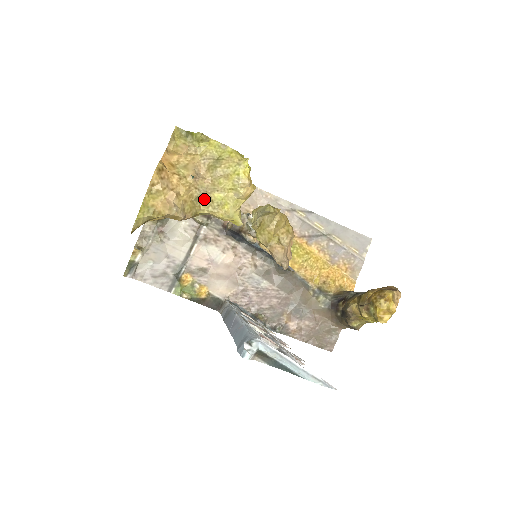
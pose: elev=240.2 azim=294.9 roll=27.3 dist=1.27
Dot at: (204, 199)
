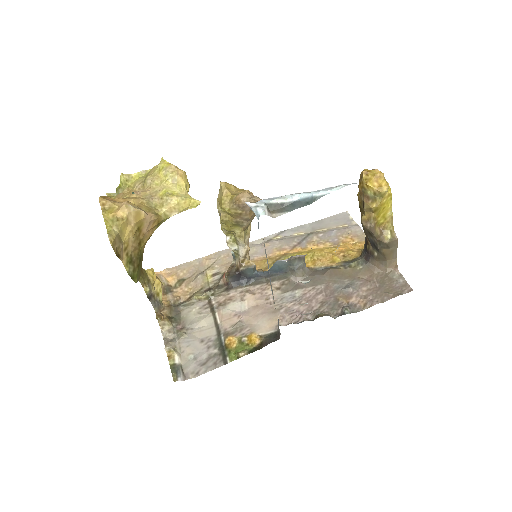
Dot at: (155, 203)
